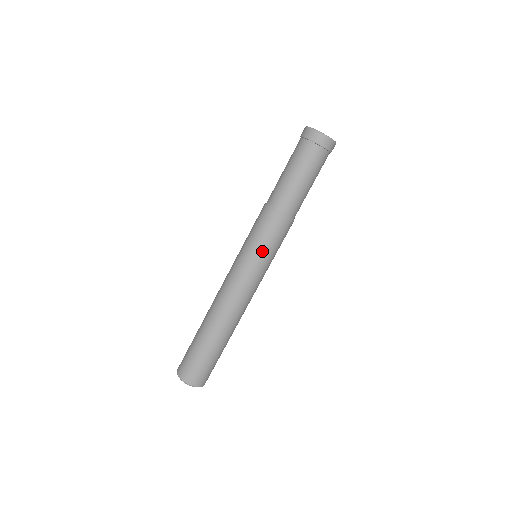
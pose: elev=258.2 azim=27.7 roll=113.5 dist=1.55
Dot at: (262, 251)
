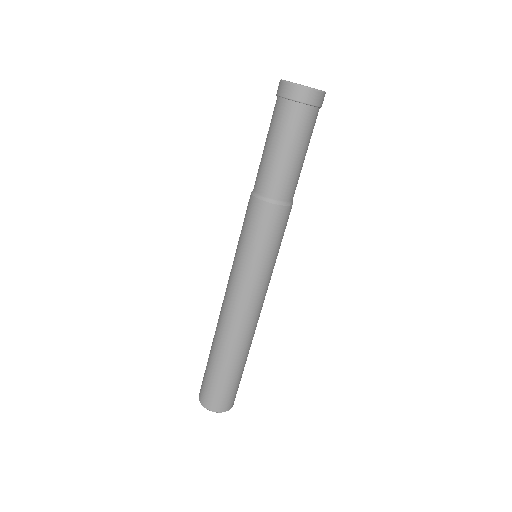
Dot at: (267, 253)
